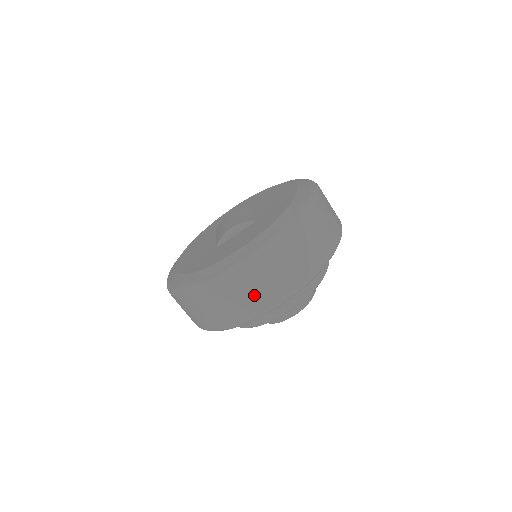
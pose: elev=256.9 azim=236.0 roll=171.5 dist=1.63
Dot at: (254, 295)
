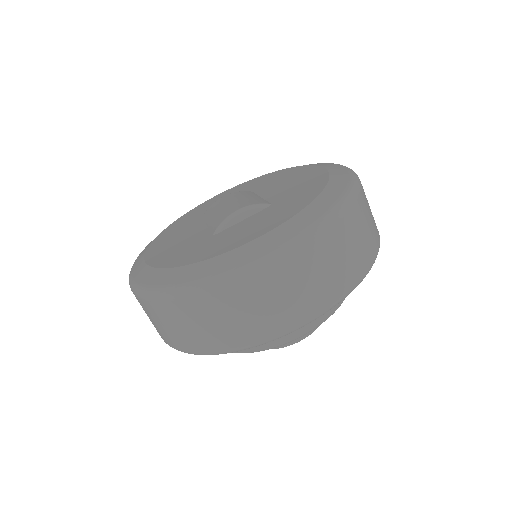
Dot at: (280, 303)
